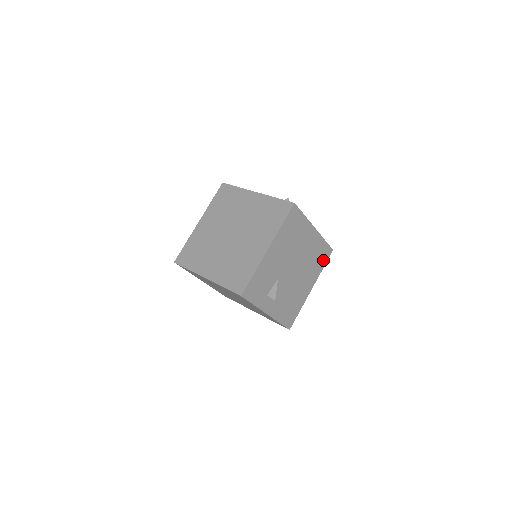
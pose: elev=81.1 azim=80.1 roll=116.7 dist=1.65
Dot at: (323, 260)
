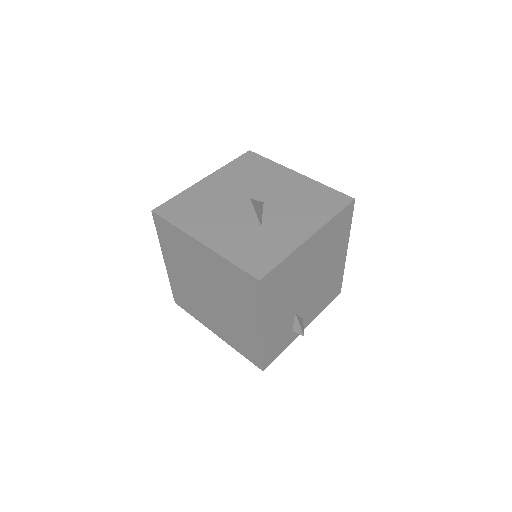
Dot at: (346, 223)
